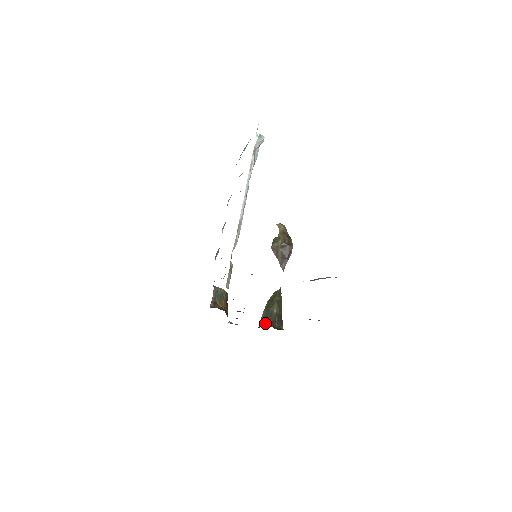
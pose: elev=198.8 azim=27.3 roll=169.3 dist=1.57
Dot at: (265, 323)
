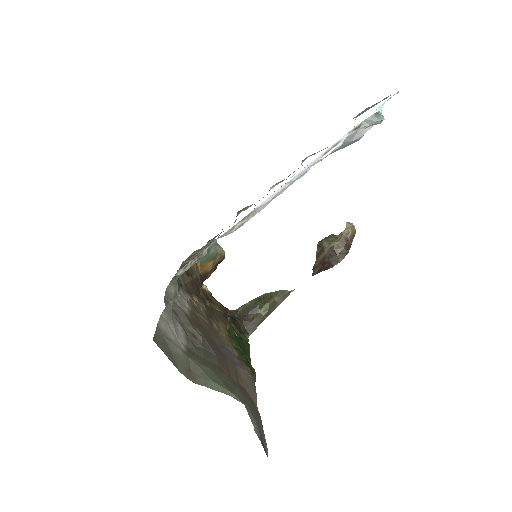
Dot at: (231, 318)
